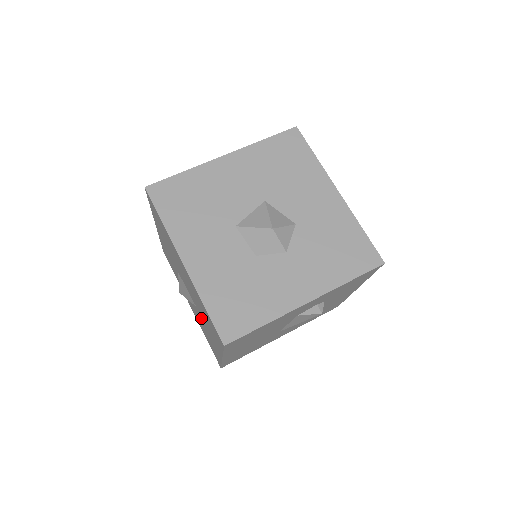
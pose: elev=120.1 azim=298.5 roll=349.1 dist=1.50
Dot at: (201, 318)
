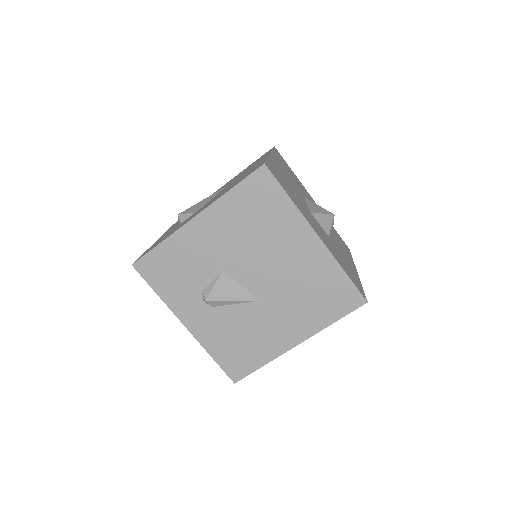
Dot at: (263, 313)
